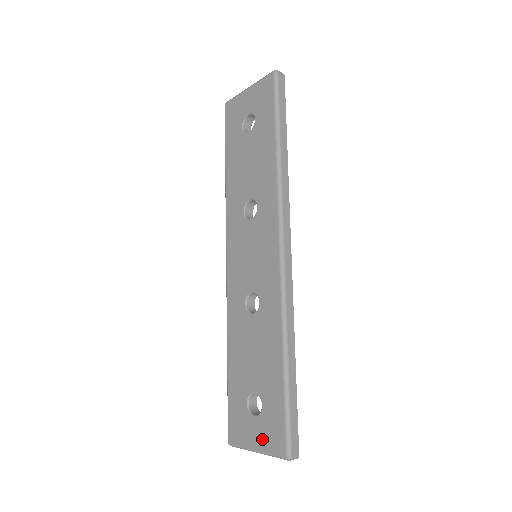
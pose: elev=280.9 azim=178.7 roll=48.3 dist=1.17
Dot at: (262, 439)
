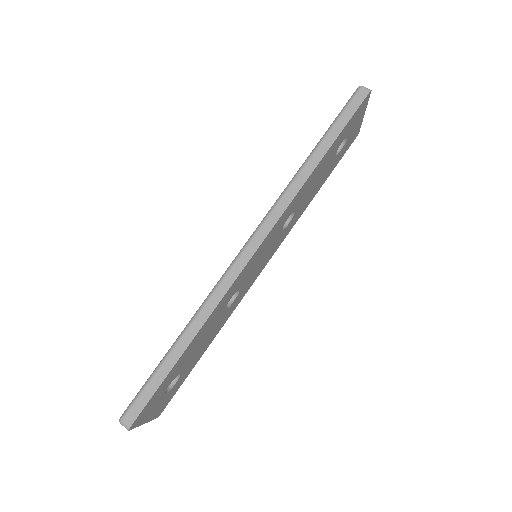
Dot at: occluded
